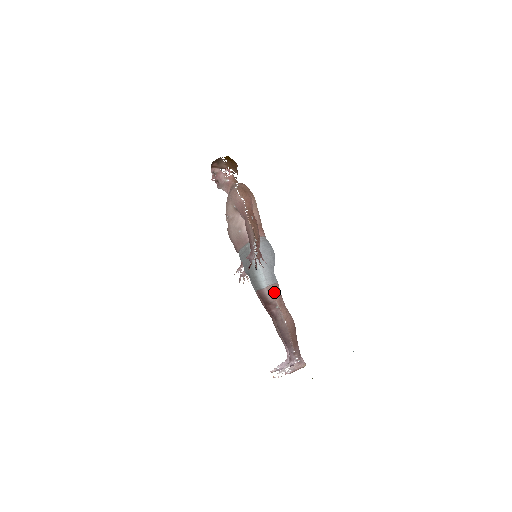
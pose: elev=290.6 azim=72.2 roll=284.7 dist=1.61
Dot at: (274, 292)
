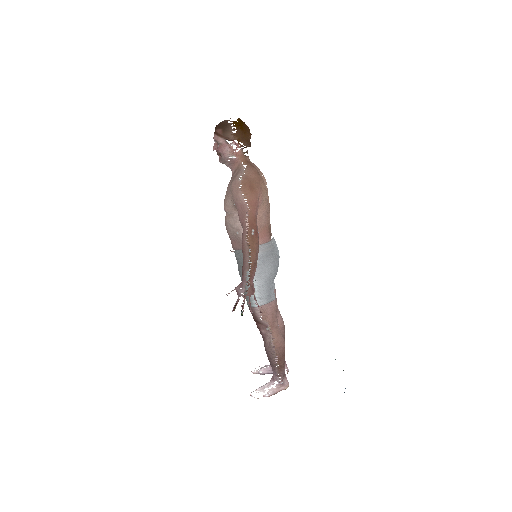
Dot at: (267, 312)
